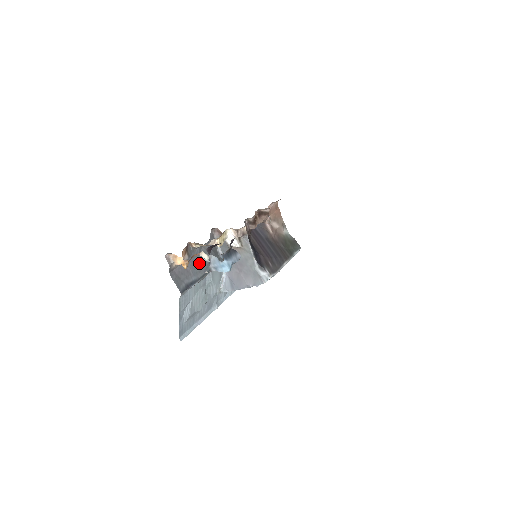
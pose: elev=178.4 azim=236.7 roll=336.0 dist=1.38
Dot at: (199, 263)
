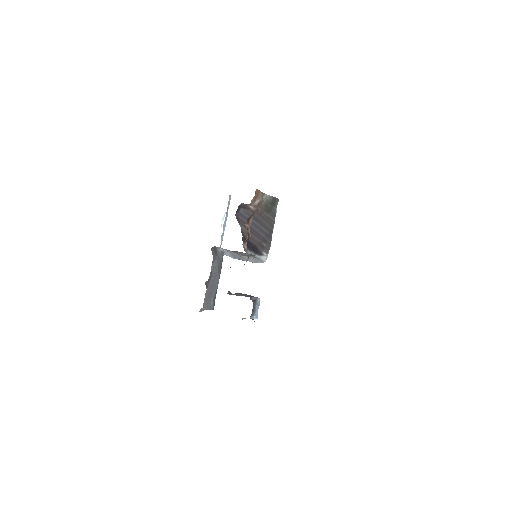
Dot at: (214, 279)
